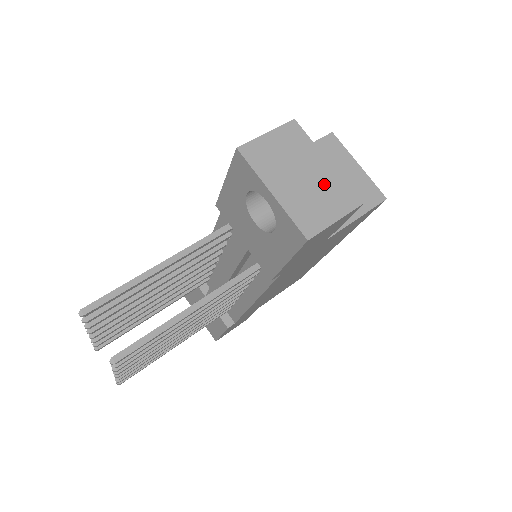
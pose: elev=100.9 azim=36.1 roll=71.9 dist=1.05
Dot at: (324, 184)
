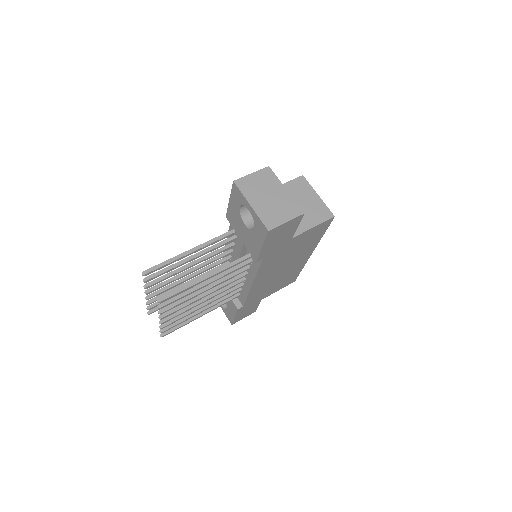
Dot at: (282, 202)
